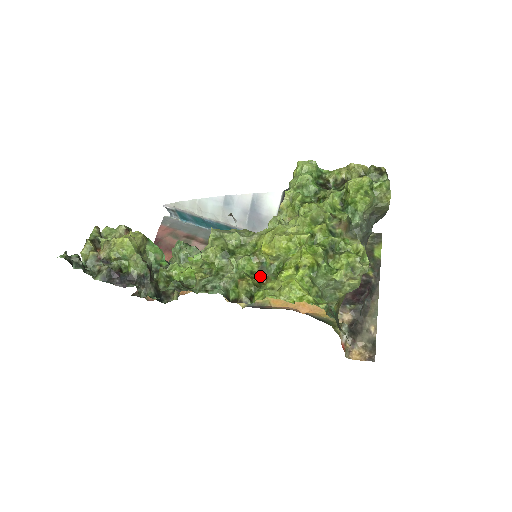
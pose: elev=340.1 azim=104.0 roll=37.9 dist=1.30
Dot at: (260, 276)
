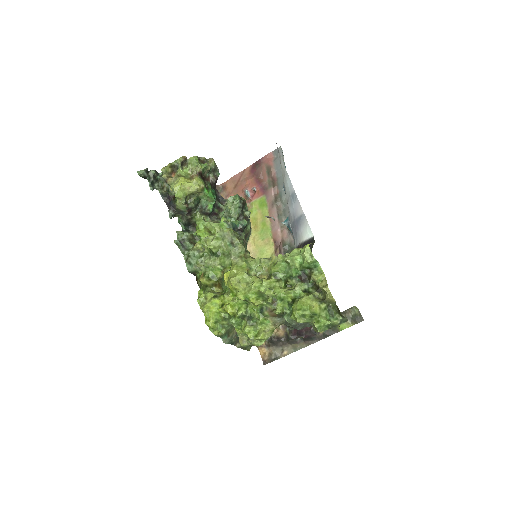
Dot at: (218, 282)
